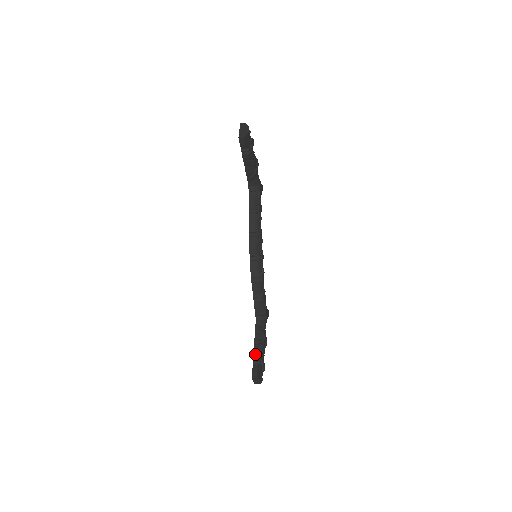
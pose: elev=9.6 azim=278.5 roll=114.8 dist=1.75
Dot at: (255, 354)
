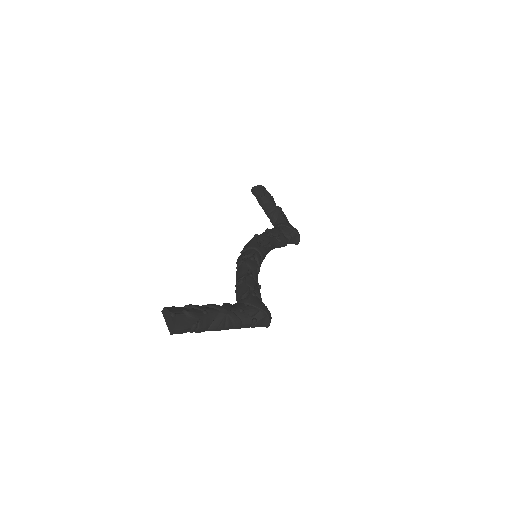
Dot at: occluded
